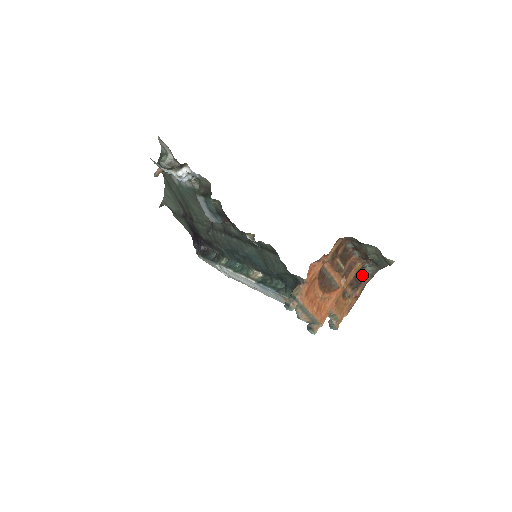
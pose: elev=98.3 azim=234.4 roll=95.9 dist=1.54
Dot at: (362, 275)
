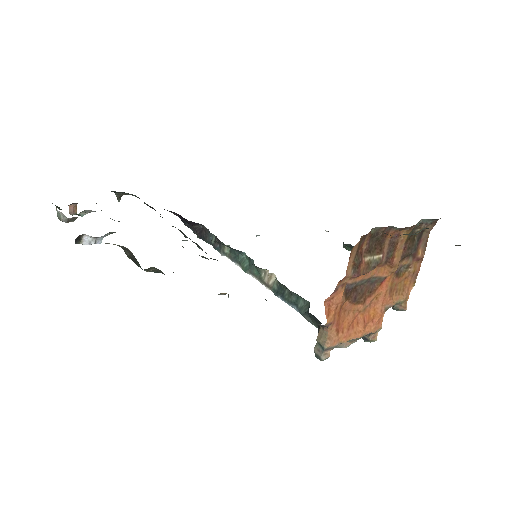
Dot at: (417, 231)
